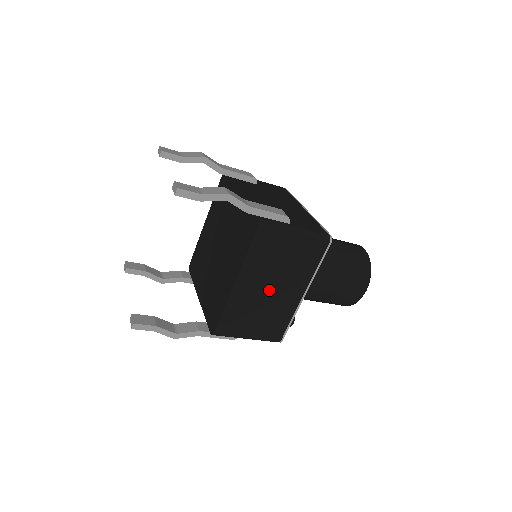
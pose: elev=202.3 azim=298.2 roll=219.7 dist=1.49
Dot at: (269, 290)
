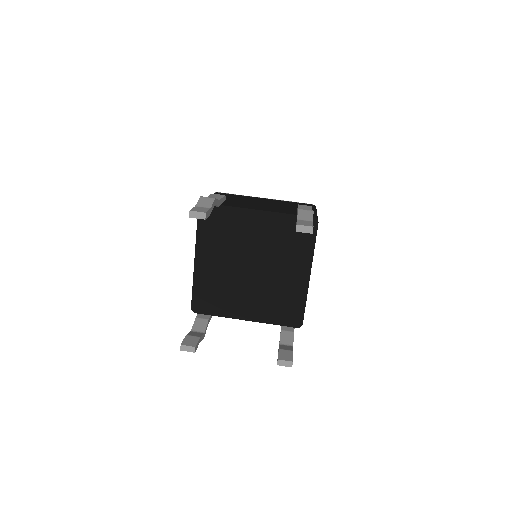
Dot at: occluded
